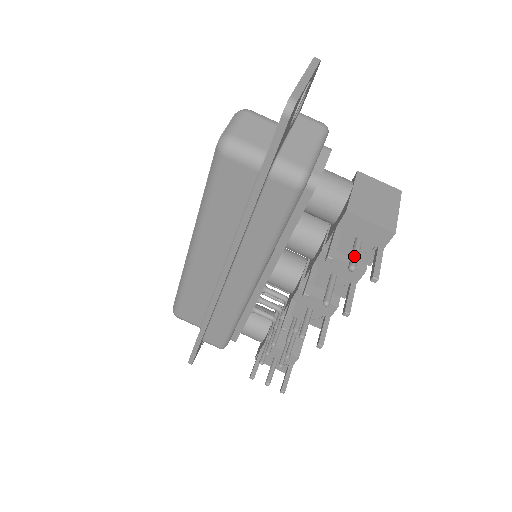
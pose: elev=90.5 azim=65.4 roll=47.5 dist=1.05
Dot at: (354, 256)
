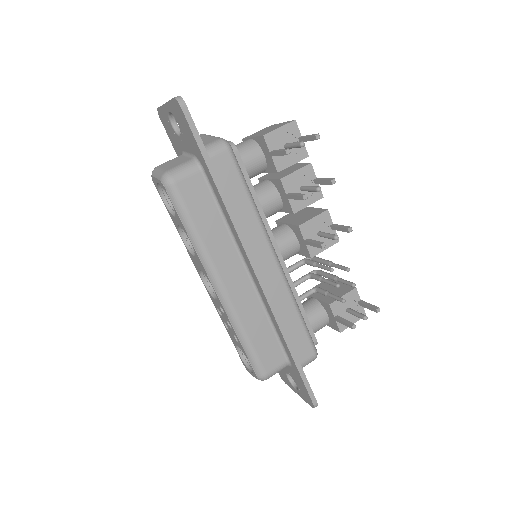
Dot at: (295, 143)
